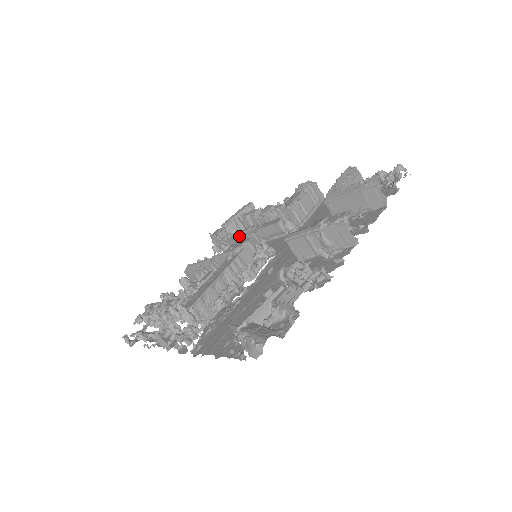
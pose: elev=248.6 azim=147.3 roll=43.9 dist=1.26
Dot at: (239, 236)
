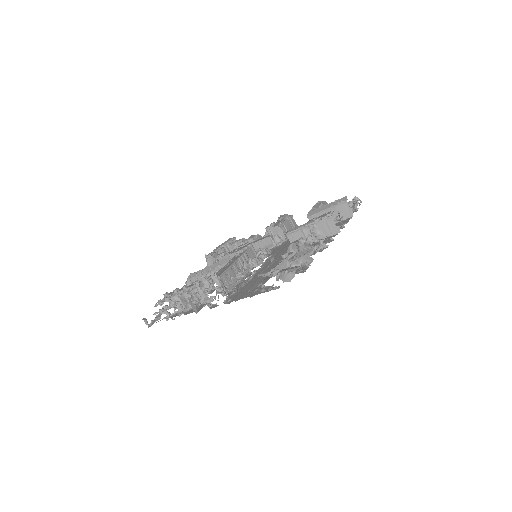
Dot at: occluded
